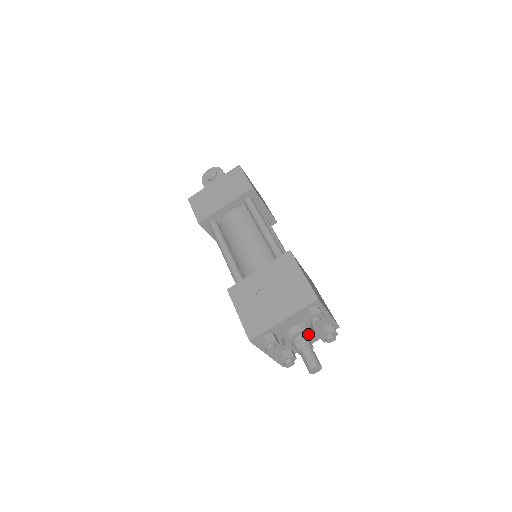
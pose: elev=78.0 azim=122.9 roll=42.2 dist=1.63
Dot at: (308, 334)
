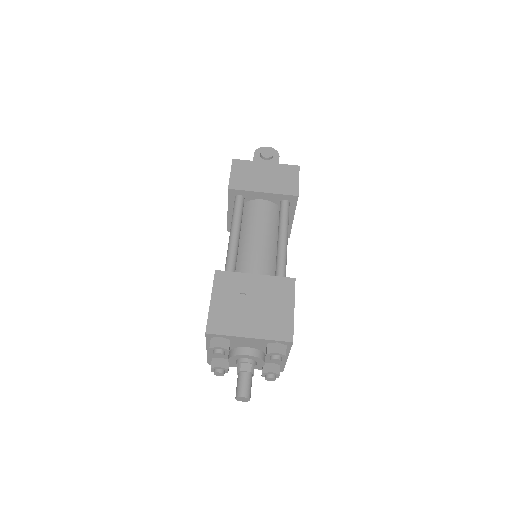
Dot at: (257, 362)
